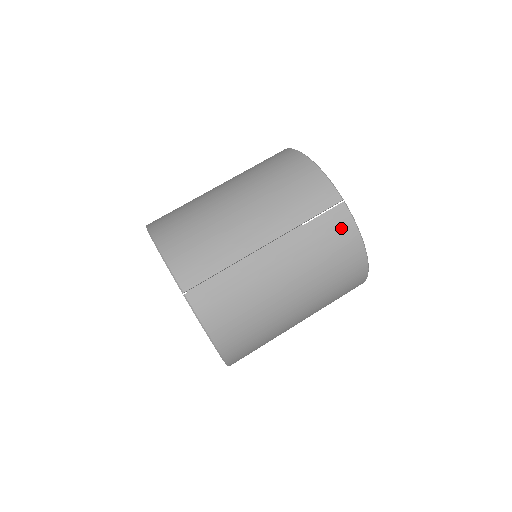
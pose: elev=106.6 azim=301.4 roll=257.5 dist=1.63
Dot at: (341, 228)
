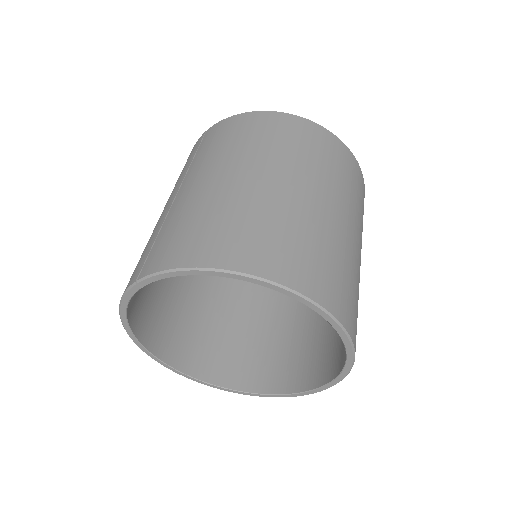
Dot at: (219, 129)
